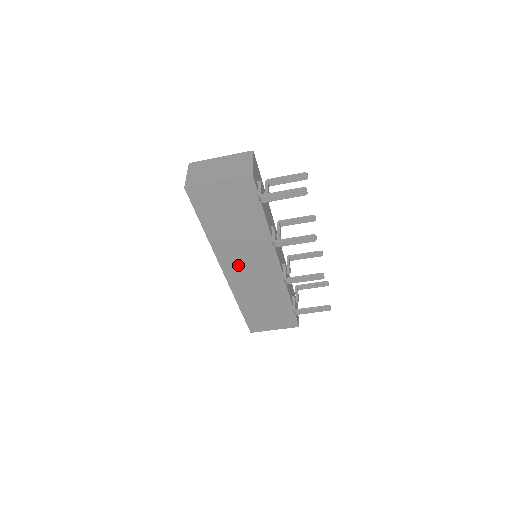
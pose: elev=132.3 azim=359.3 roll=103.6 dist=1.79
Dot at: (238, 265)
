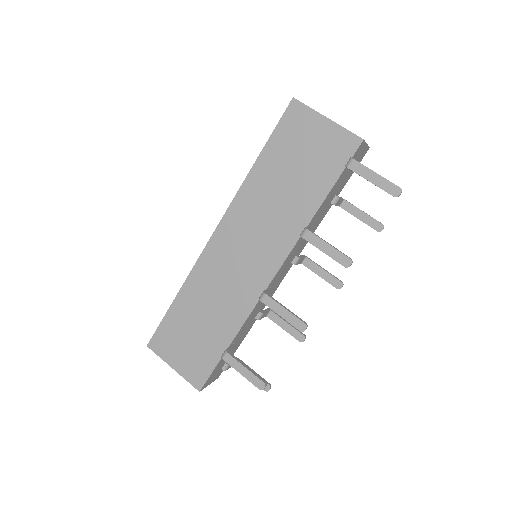
Dot at: (237, 236)
